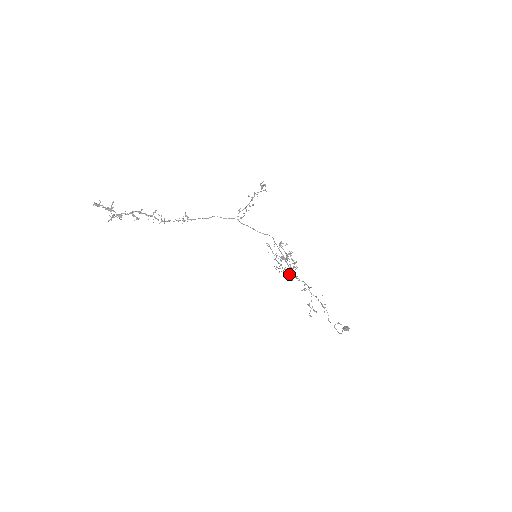
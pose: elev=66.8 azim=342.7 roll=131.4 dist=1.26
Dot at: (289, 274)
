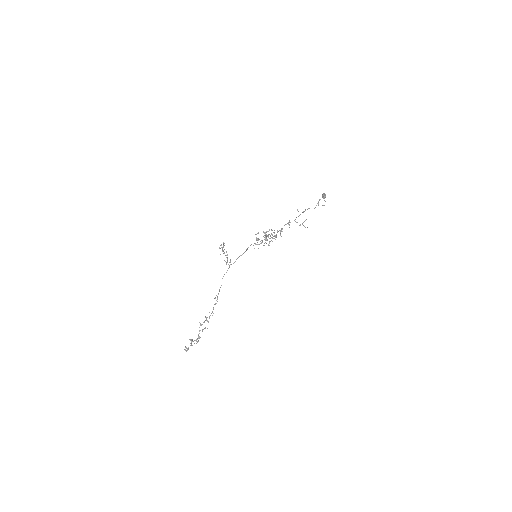
Dot at: occluded
